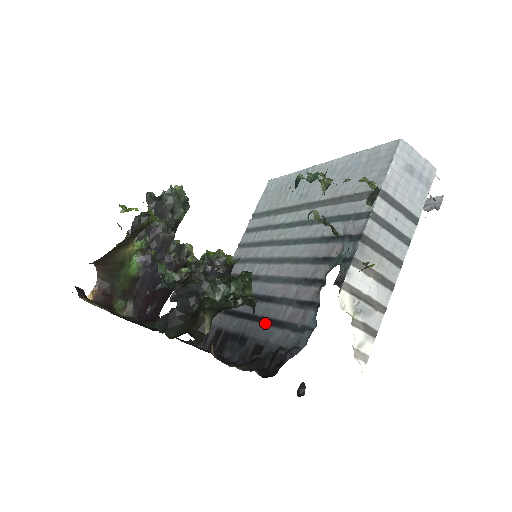
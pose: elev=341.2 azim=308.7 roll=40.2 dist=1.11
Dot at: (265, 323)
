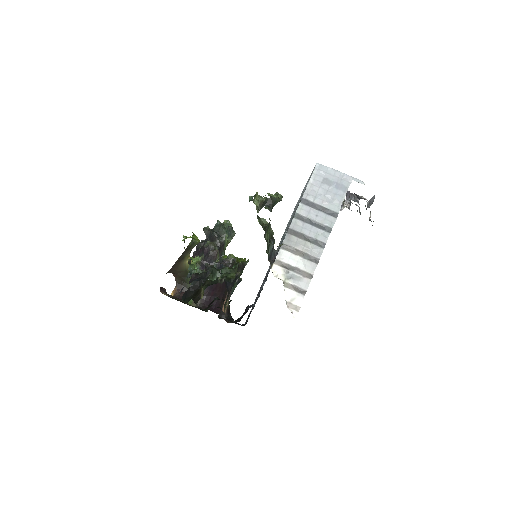
Dot at: (257, 297)
